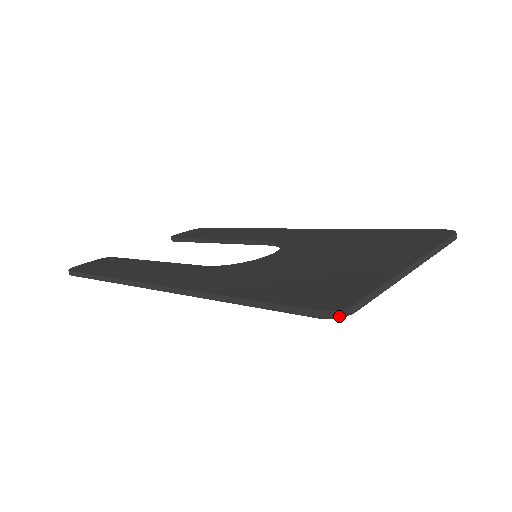
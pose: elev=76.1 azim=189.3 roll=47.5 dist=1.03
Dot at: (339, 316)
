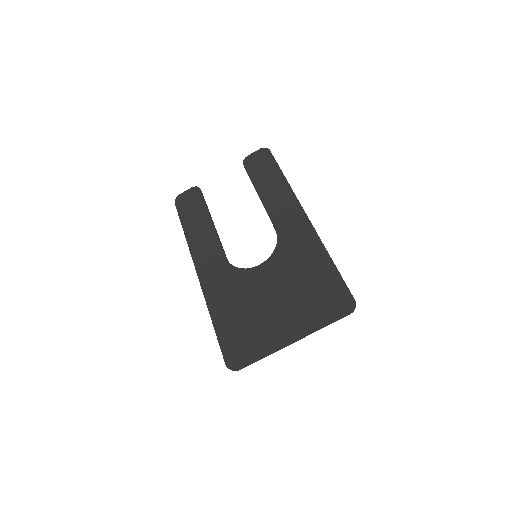
Dot at: (232, 370)
